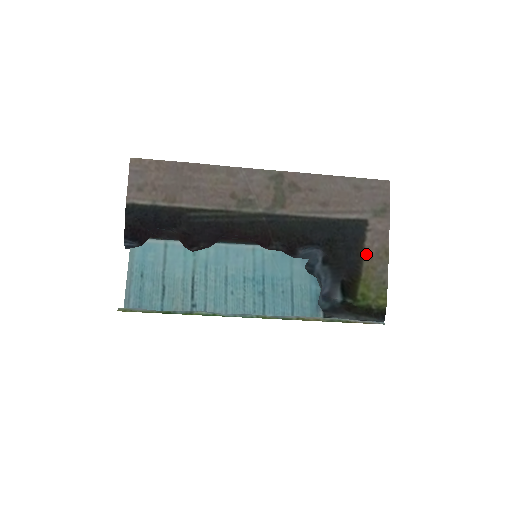
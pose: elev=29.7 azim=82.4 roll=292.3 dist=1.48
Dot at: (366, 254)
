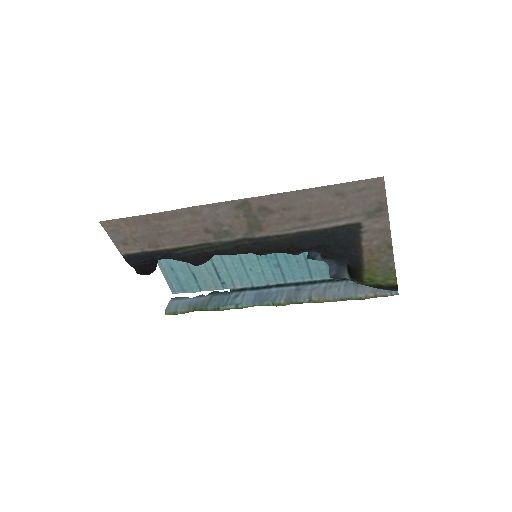
Dot at: (365, 252)
